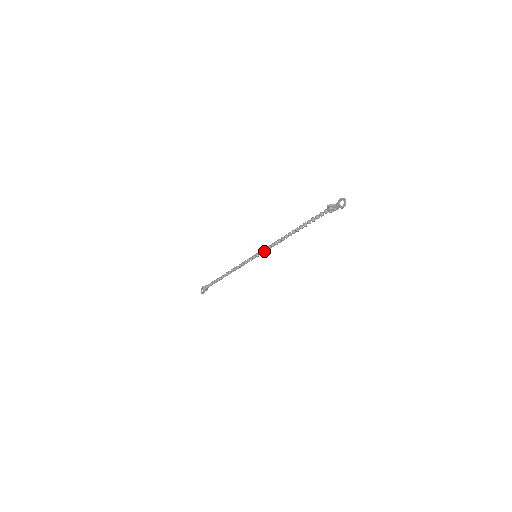
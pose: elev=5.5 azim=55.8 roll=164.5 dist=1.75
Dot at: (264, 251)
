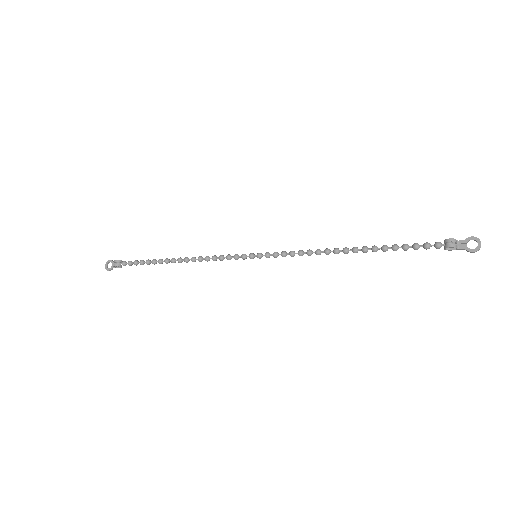
Dot at: (278, 255)
